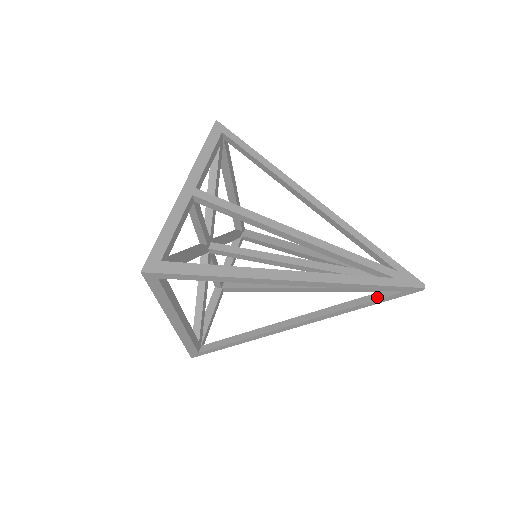
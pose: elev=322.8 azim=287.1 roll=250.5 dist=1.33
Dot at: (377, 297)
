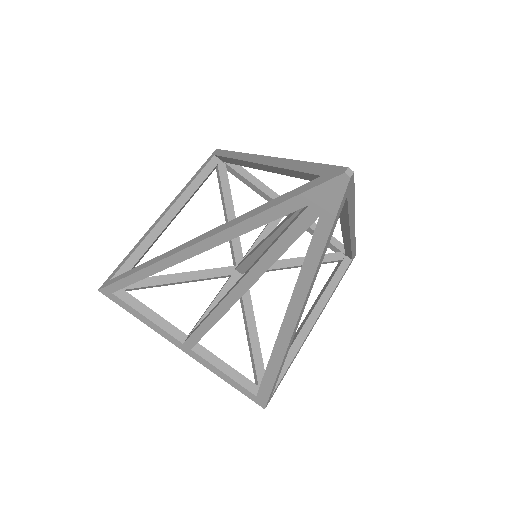
Dot at: occluded
